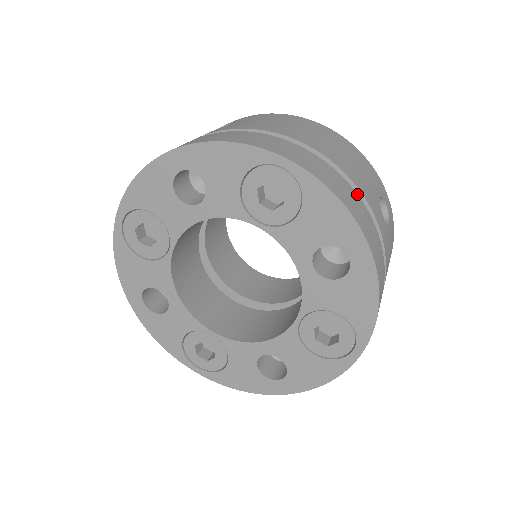
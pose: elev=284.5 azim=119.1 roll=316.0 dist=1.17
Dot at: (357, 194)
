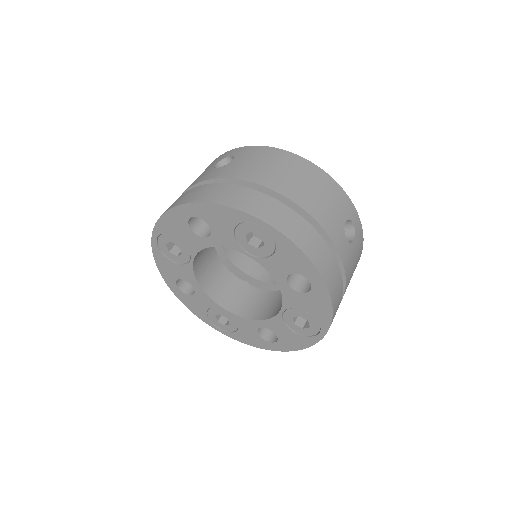
Dot at: (319, 234)
